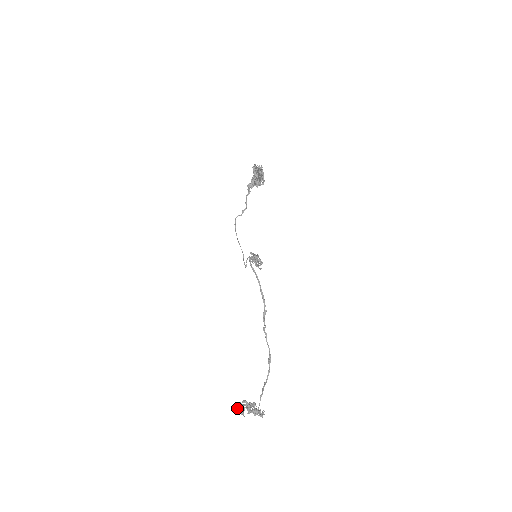
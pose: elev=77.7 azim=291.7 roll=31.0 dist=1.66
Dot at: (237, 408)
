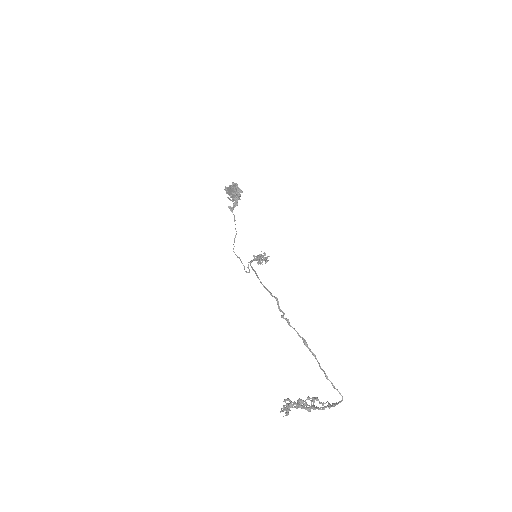
Dot at: (283, 410)
